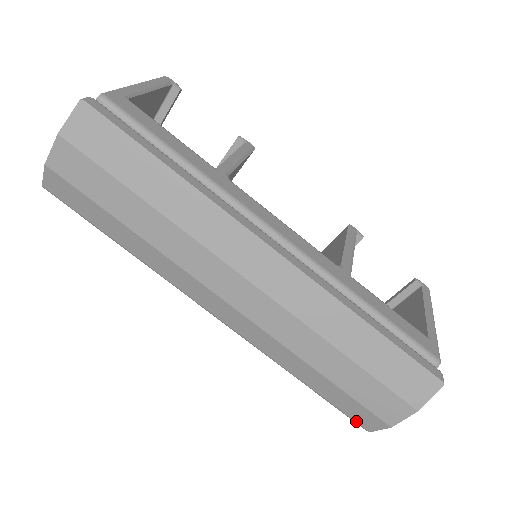
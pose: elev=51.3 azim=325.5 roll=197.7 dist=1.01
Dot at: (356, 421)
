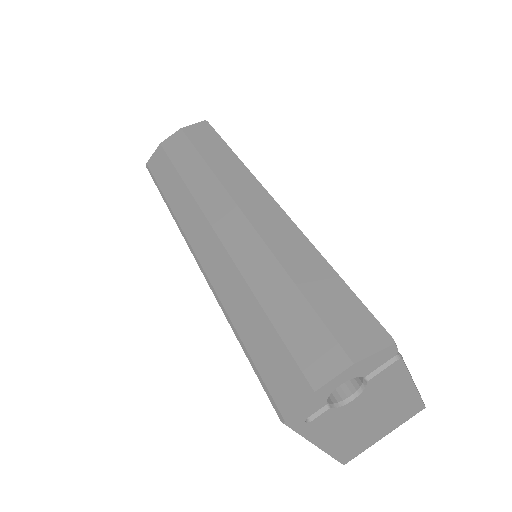
Dot at: (274, 398)
